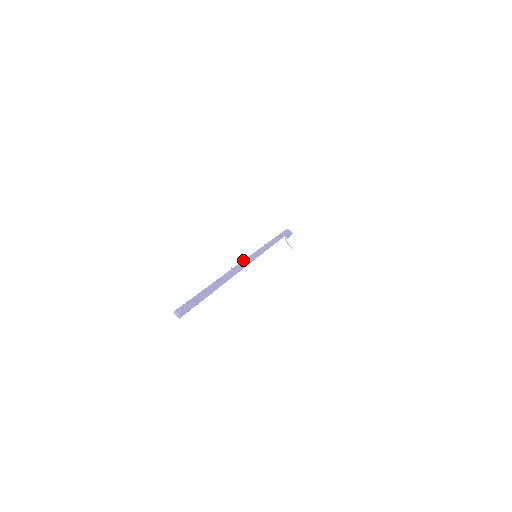
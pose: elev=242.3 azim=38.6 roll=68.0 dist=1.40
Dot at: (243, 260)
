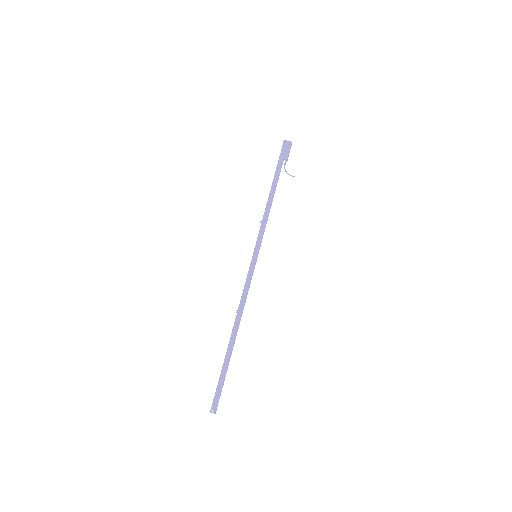
Dot at: occluded
